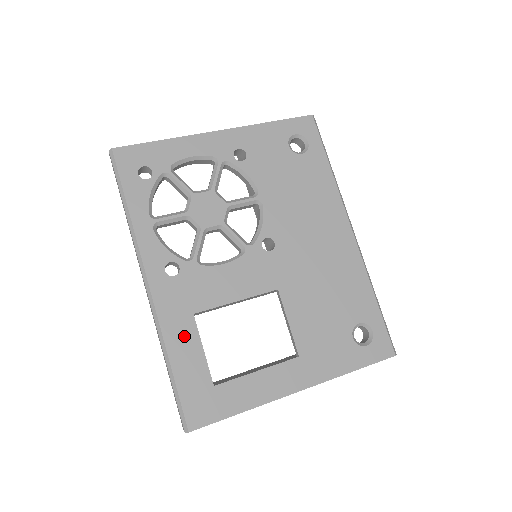
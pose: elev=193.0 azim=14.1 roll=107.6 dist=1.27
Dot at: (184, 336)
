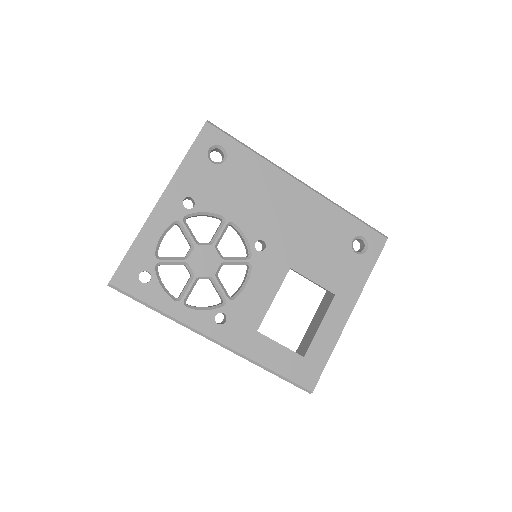
Dot at: (264, 348)
